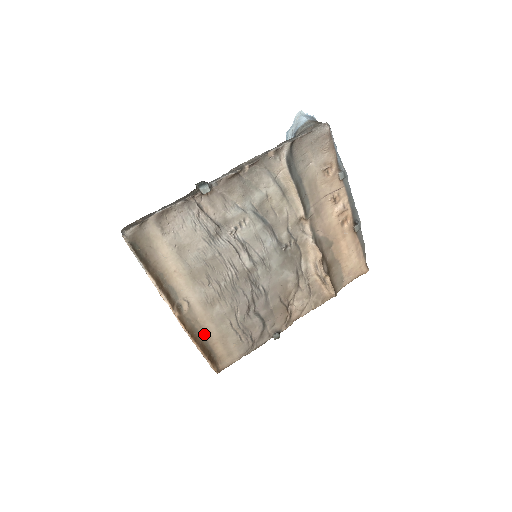
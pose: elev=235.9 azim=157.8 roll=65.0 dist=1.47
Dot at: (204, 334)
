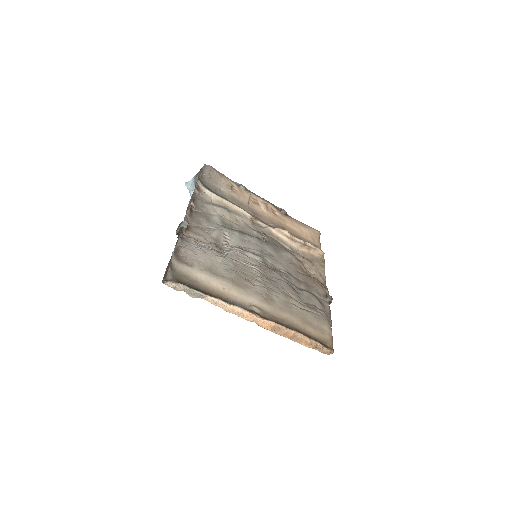
Dot at: (290, 325)
